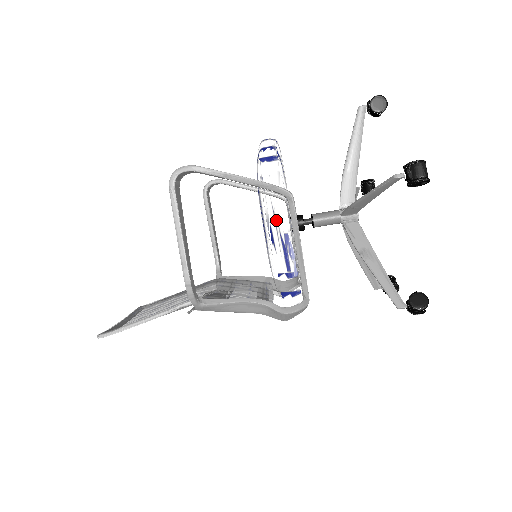
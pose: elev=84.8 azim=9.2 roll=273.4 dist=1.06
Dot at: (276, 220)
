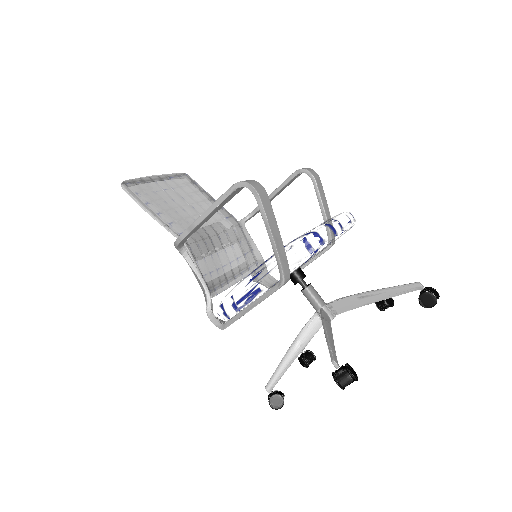
Dot at: (266, 276)
